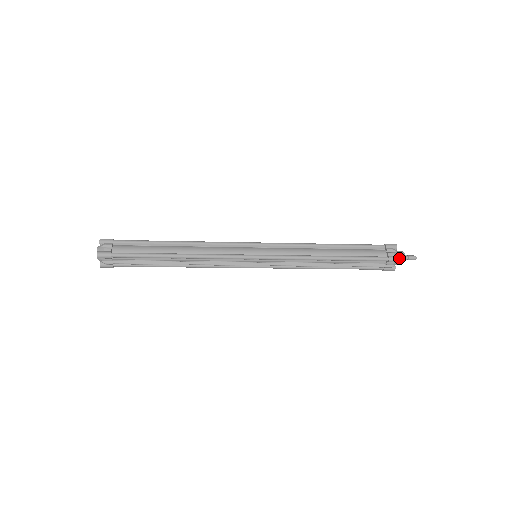
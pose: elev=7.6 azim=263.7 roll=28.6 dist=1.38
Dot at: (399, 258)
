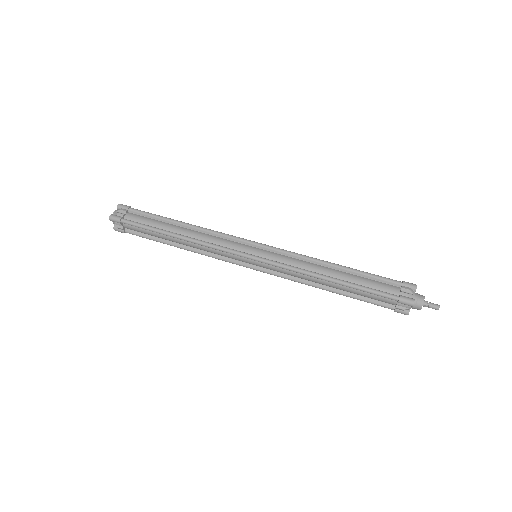
Dot at: occluded
